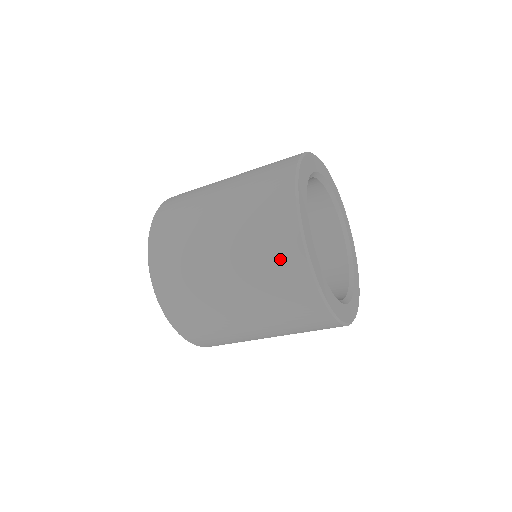
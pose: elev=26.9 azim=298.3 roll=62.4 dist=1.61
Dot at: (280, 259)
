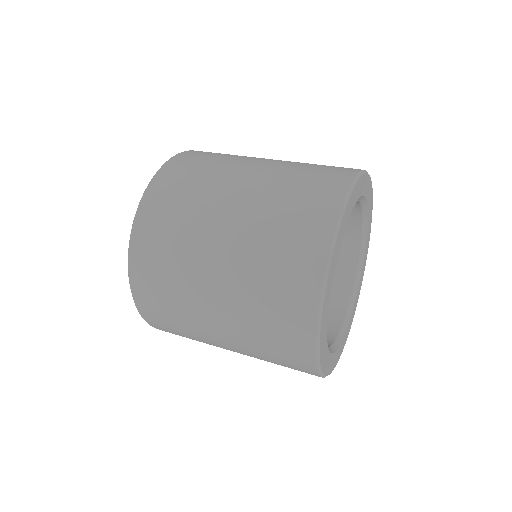
Dot at: occluded
